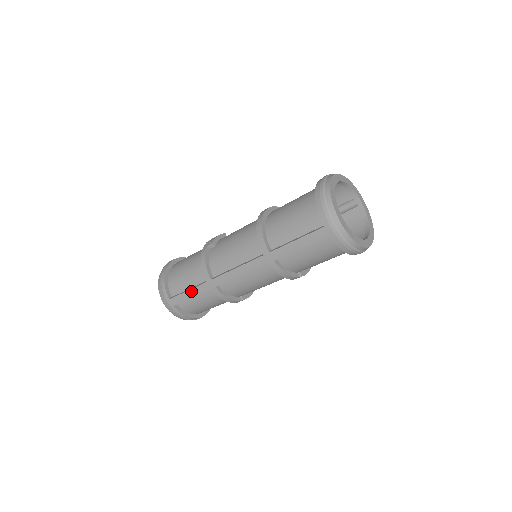
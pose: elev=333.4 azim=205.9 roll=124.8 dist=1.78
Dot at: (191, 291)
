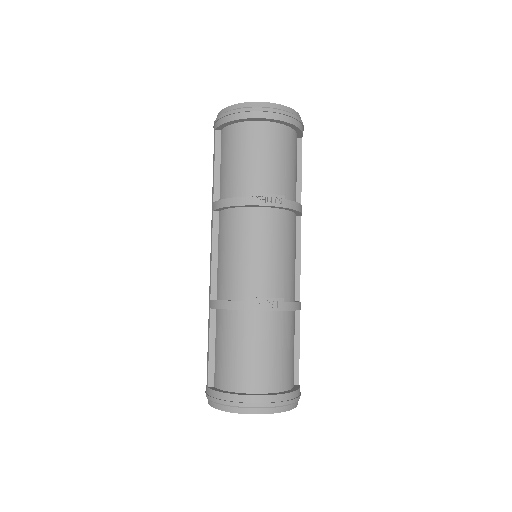
Dot at: (208, 340)
